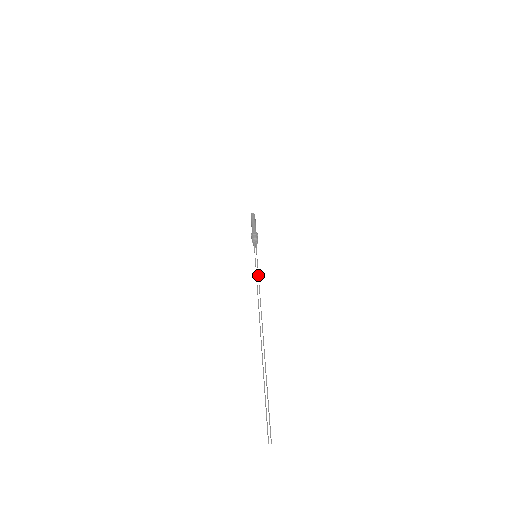
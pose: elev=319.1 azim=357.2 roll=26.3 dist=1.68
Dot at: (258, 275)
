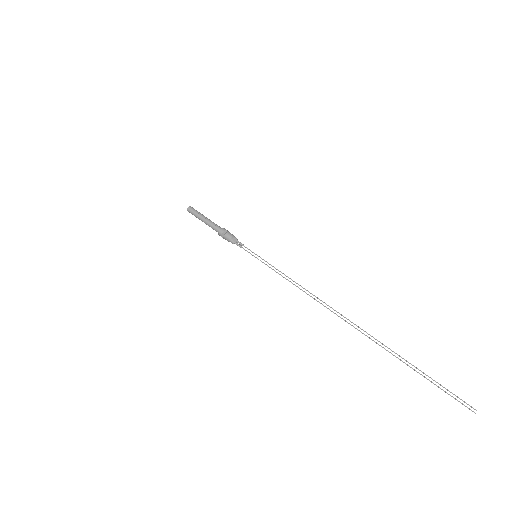
Dot at: (285, 275)
